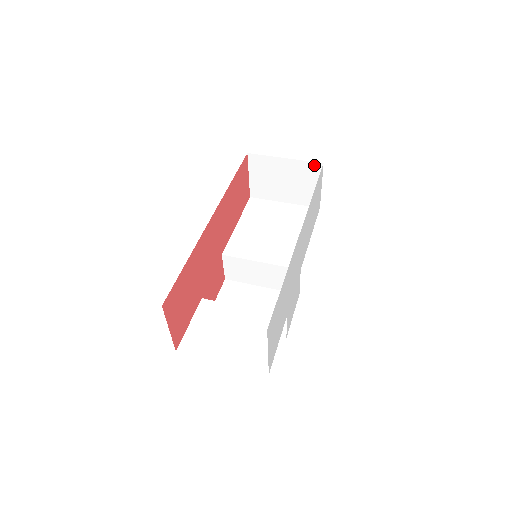
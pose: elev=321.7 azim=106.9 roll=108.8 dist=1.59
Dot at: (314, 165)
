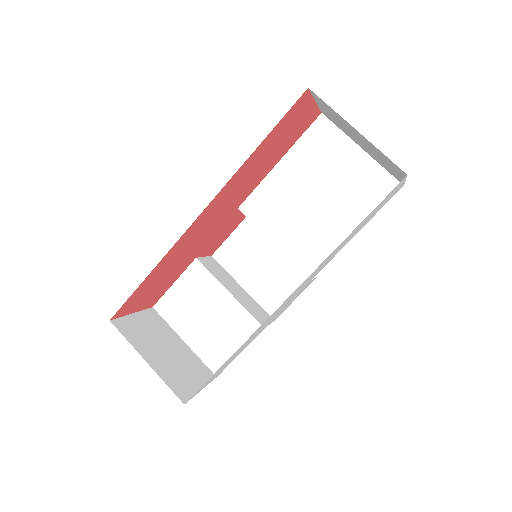
Dot at: (395, 165)
